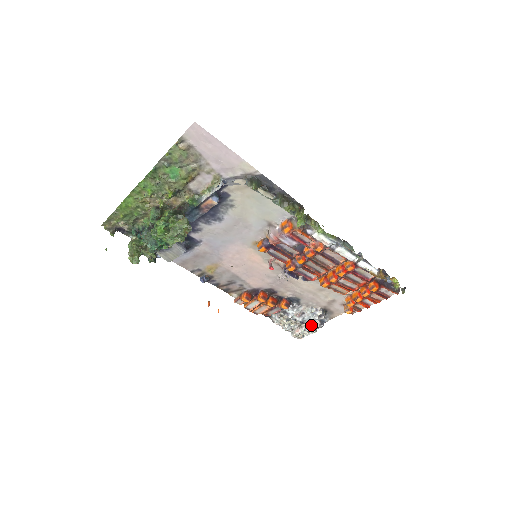
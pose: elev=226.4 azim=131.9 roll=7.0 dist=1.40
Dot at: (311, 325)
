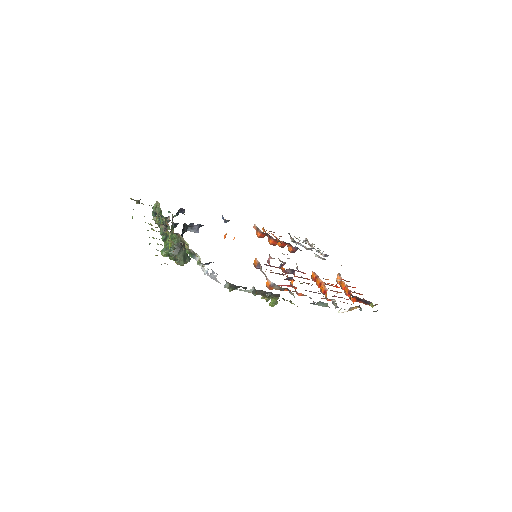
Dot at: (319, 251)
